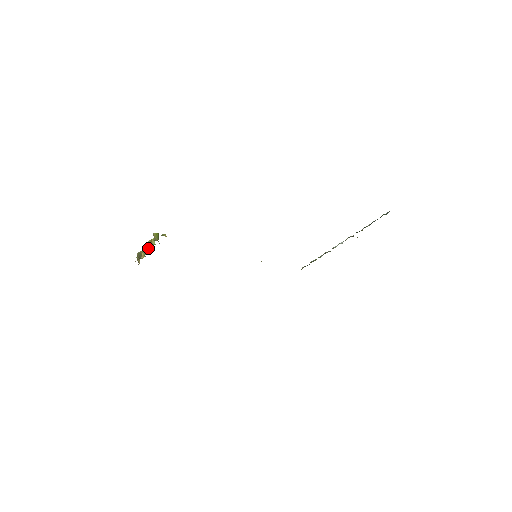
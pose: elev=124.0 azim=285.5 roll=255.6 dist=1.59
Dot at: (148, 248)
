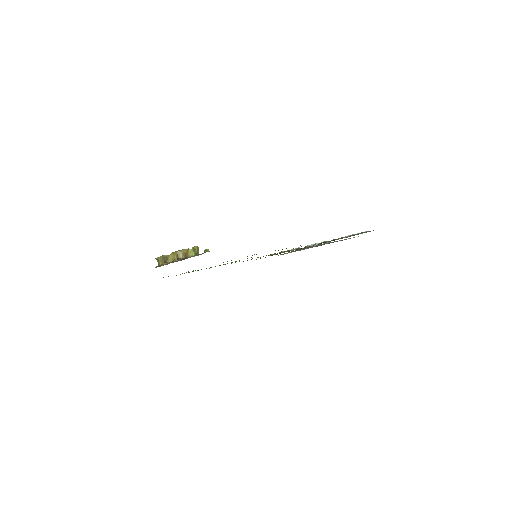
Dot at: (181, 256)
